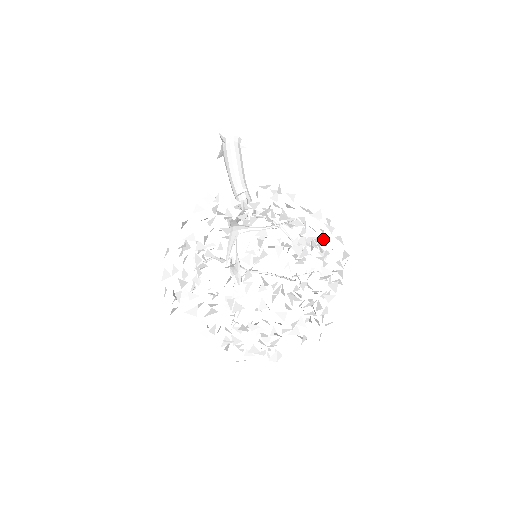
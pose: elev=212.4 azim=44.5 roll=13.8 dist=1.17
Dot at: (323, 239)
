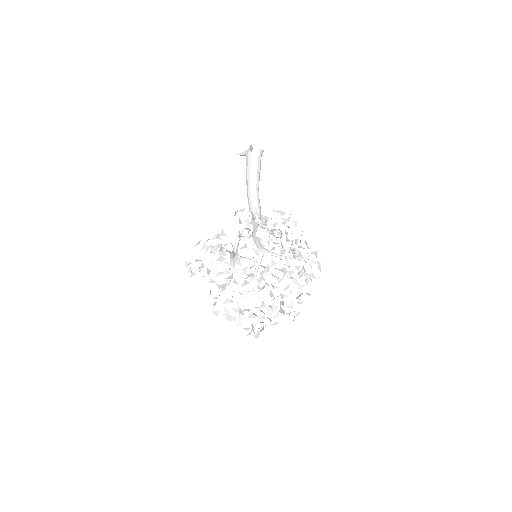
Dot at: occluded
